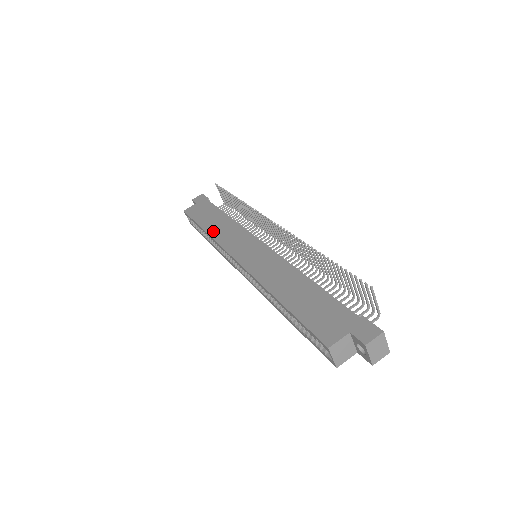
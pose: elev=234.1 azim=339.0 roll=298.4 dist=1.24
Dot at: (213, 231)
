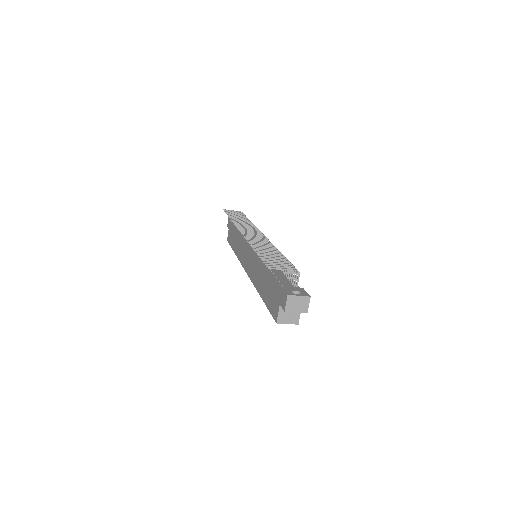
Dot at: (236, 251)
